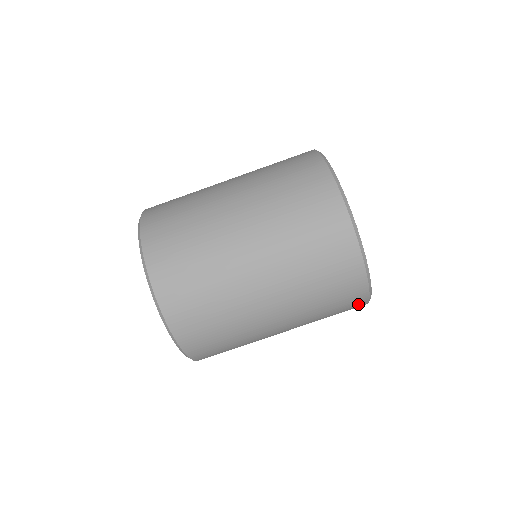
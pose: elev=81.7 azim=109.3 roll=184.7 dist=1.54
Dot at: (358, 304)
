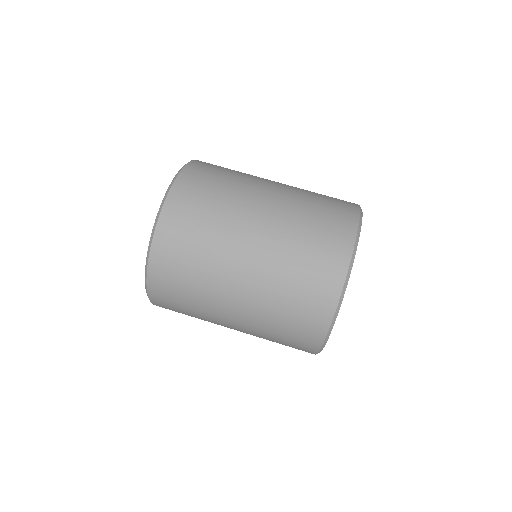
Dot at: occluded
